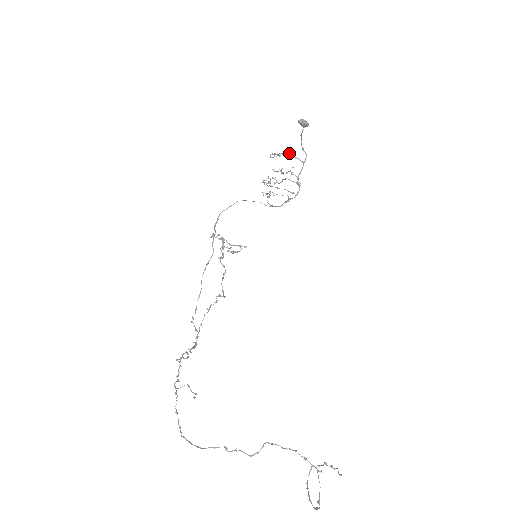
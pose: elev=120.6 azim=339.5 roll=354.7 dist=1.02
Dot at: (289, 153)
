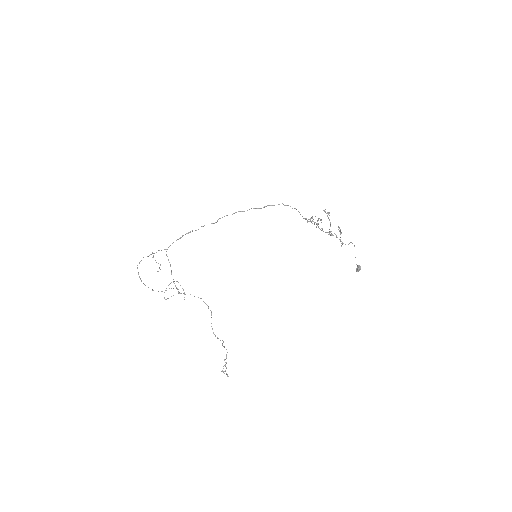
Dot at: occluded
